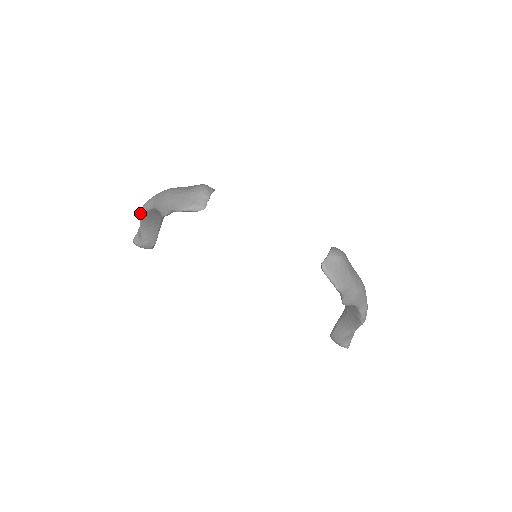
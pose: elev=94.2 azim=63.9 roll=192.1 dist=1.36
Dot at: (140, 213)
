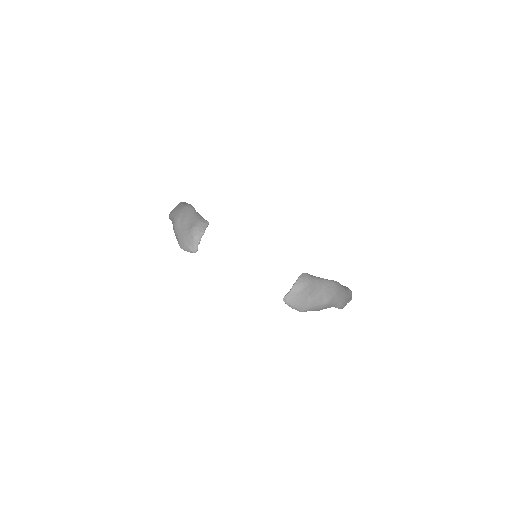
Dot at: occluded
